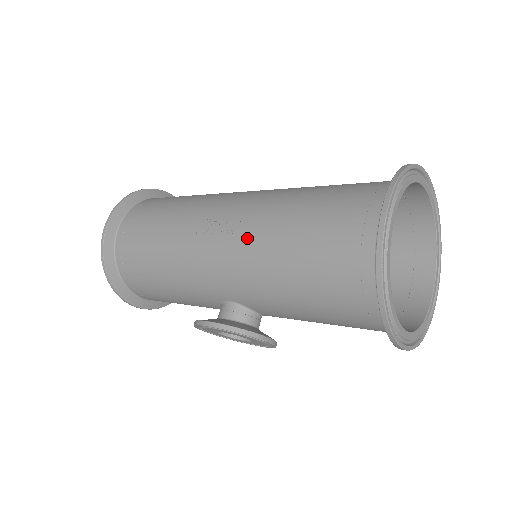
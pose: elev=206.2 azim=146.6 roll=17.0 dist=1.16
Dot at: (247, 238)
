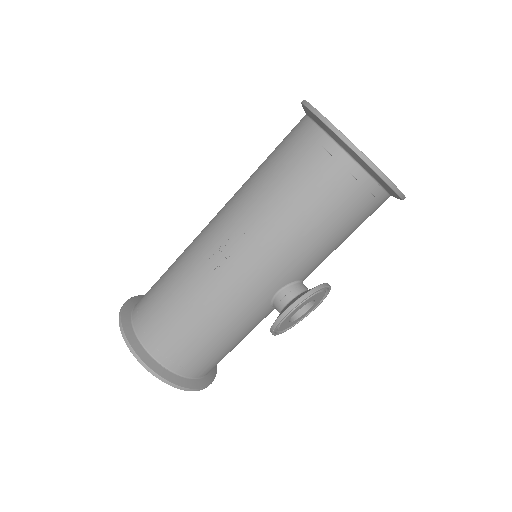
Dot at: (256, 233)
